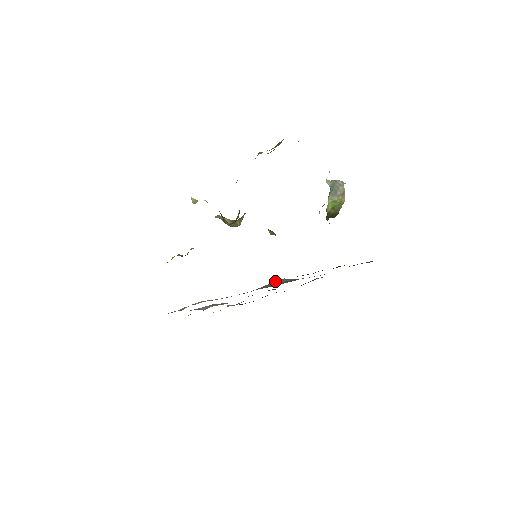
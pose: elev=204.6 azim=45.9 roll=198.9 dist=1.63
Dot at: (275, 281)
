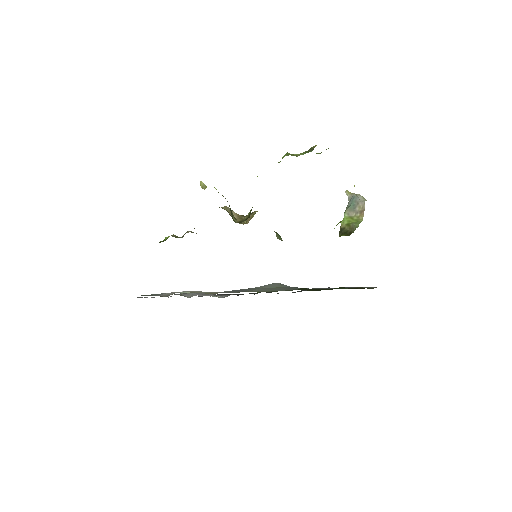
Dot at: (269, 284)
